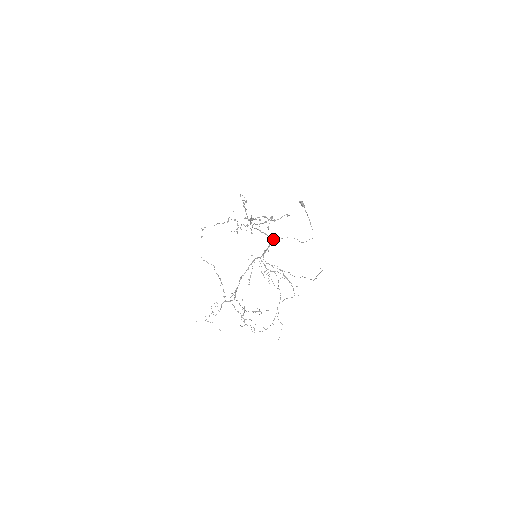
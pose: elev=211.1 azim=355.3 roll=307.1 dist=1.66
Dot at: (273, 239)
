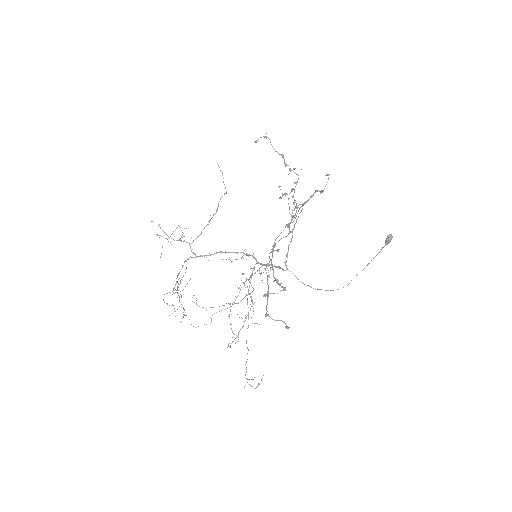
Dot at: occluded
